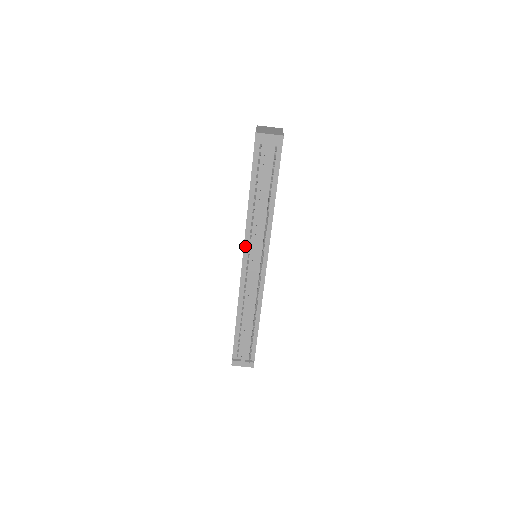
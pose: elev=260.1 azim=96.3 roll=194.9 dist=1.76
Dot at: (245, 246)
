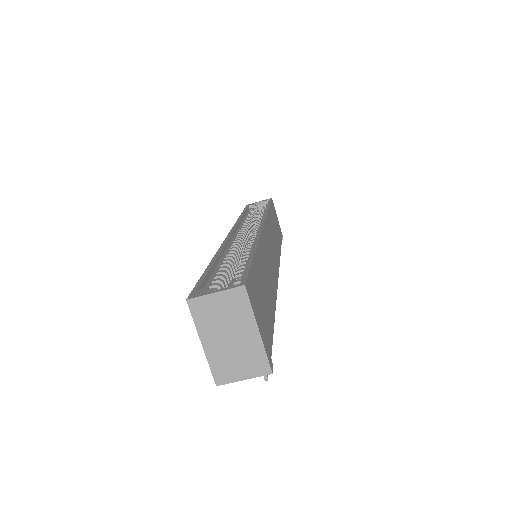
Dot at: occluded
